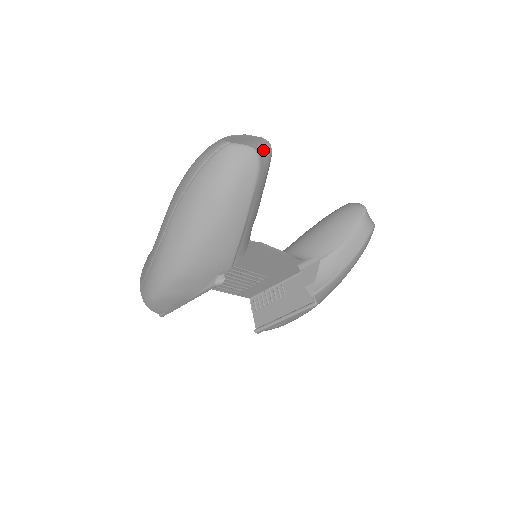
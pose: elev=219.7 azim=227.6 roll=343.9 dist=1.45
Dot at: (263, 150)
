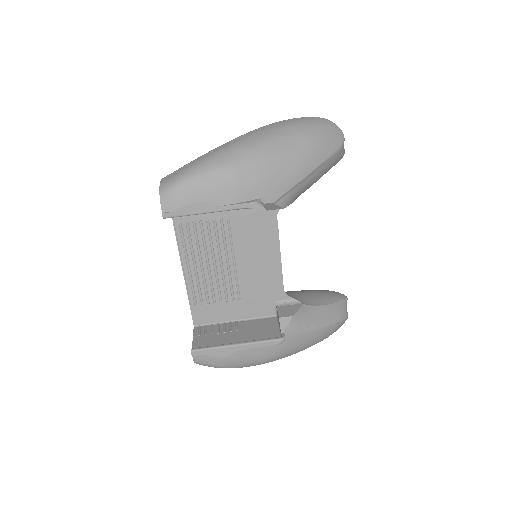
Dot at: occluded
